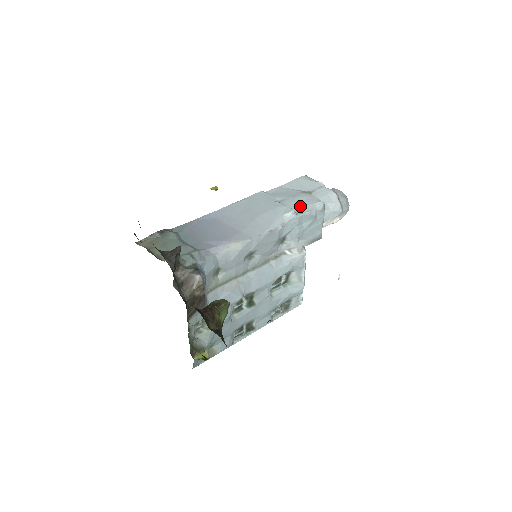
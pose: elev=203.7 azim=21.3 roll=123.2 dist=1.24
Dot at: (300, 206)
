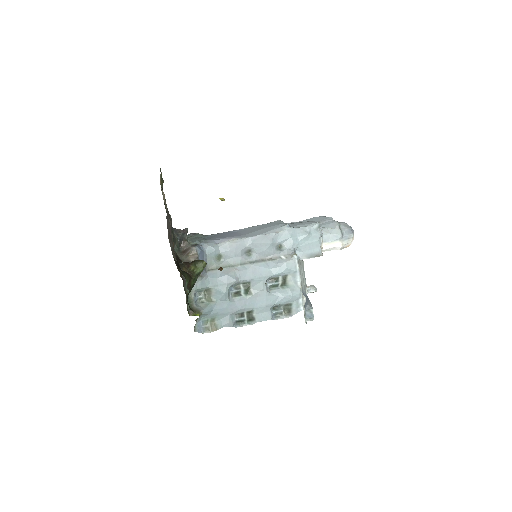
Dot at: (298, 225)
